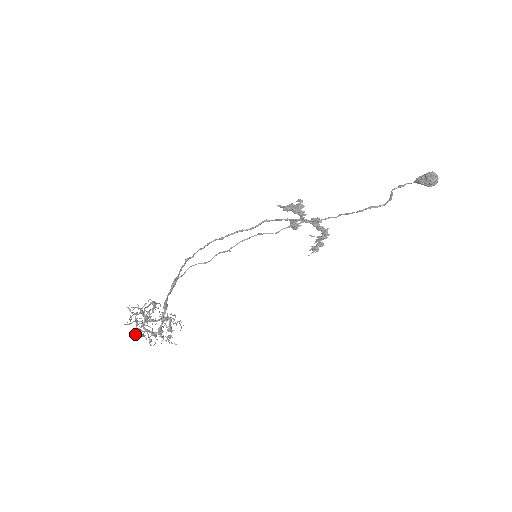
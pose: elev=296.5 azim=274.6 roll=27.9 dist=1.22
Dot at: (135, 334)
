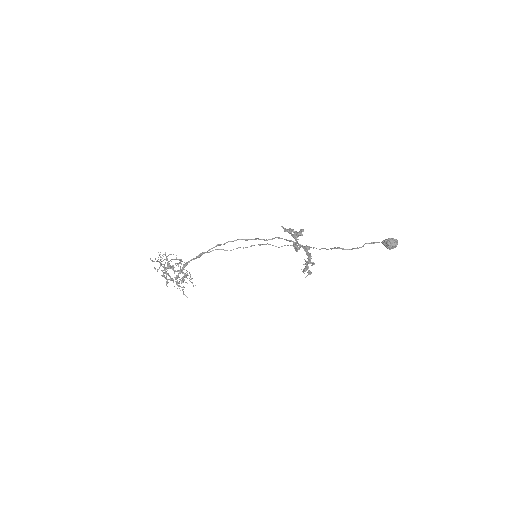
Dot at: occluded
